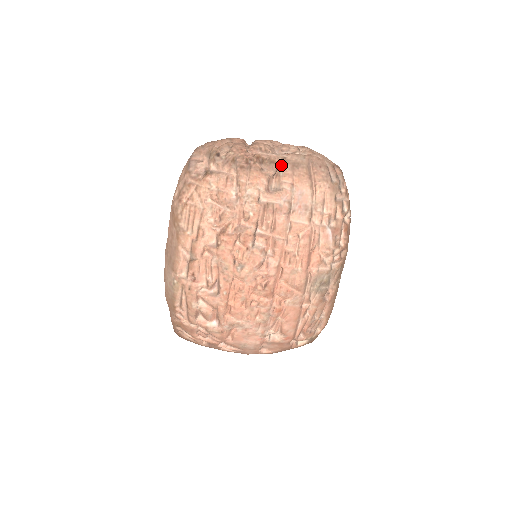
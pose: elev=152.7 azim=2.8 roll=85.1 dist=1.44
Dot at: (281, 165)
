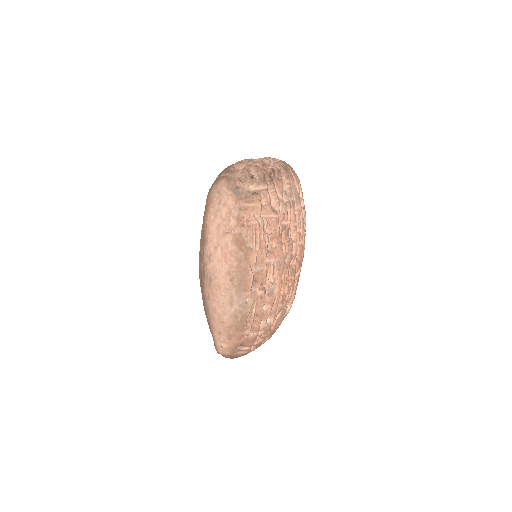
Dot at: (280, 172)
